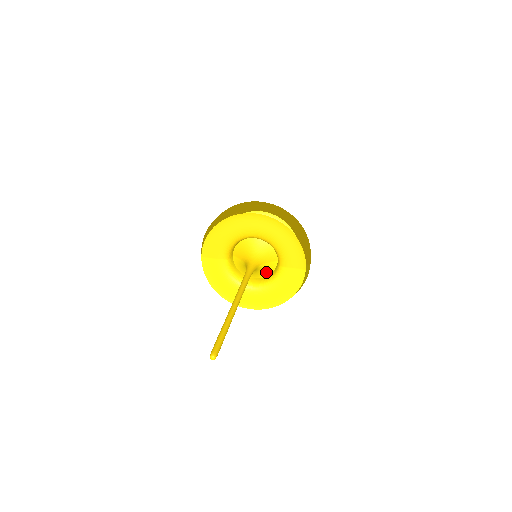
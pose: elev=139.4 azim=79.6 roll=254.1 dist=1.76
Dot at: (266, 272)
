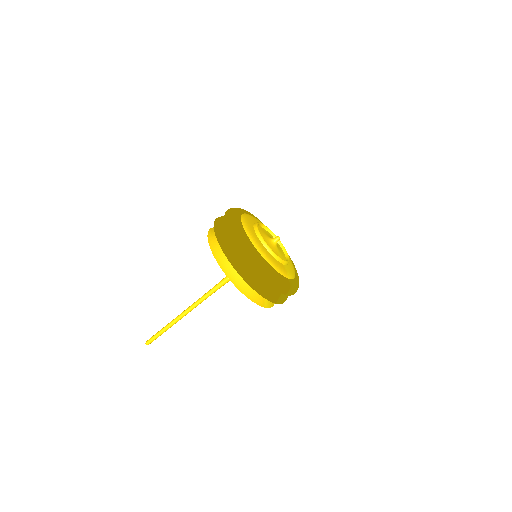
Dot at: occluded
